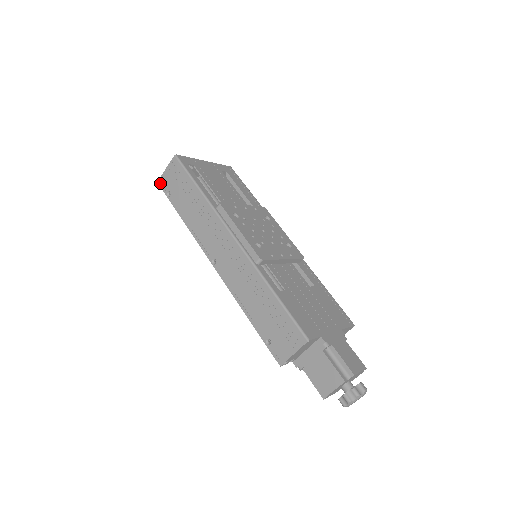
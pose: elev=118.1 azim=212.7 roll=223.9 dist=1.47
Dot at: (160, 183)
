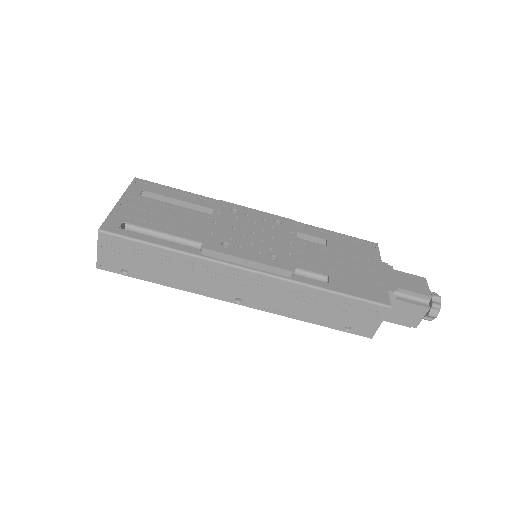
Dot at: (102, 267)
